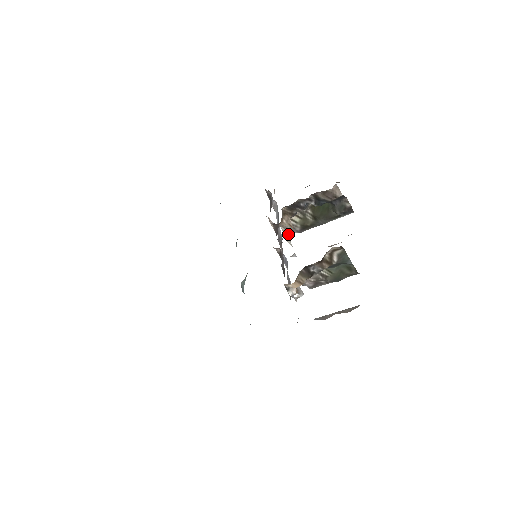
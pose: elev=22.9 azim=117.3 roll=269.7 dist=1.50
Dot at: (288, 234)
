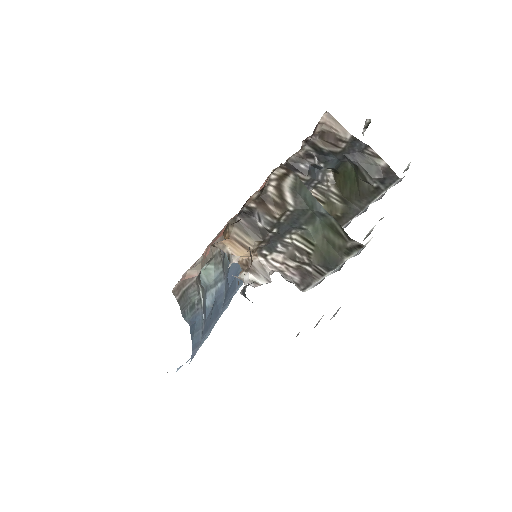
Dot at: occluded
